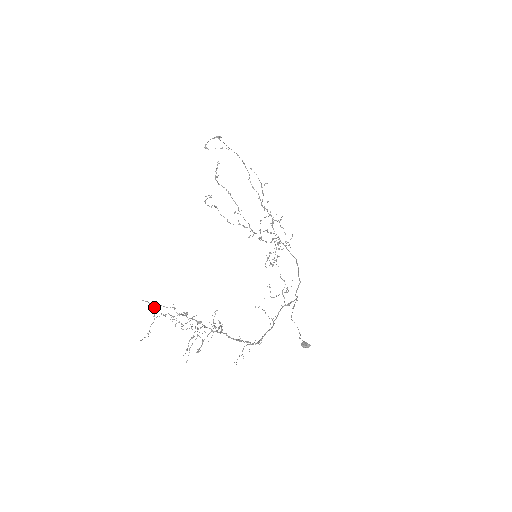
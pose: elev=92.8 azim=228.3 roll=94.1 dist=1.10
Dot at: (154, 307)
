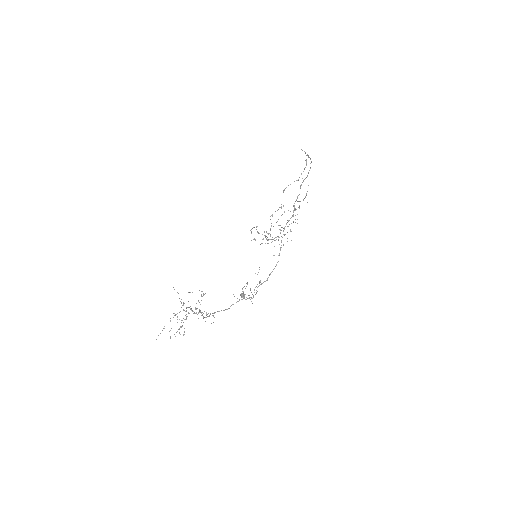
Dot at: occluded
